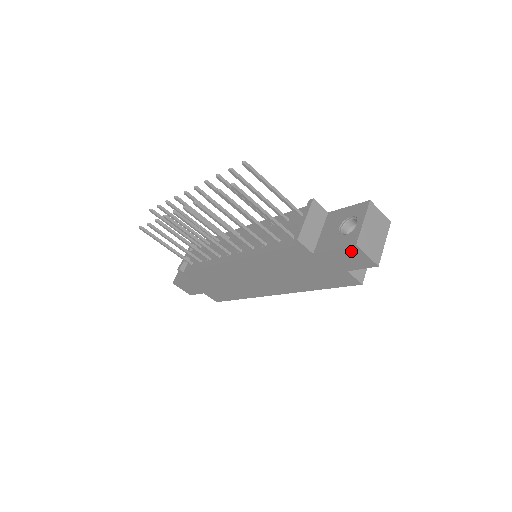
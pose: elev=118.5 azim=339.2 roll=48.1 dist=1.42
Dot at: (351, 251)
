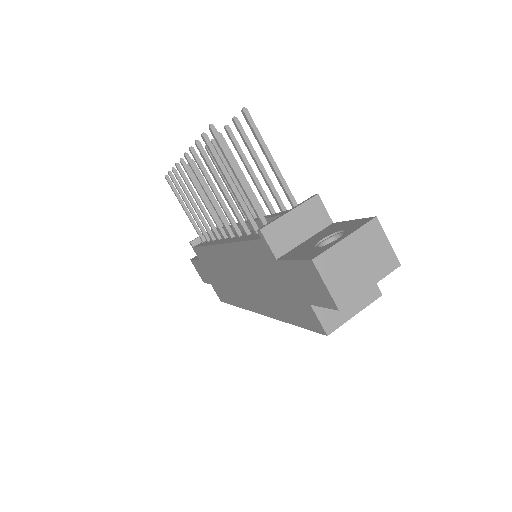
Dot at: (309, 269)
